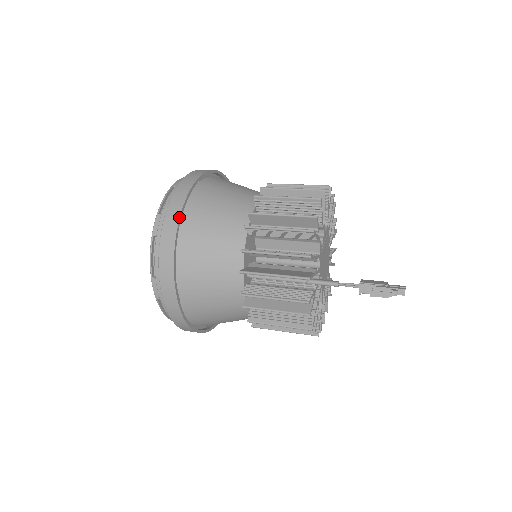
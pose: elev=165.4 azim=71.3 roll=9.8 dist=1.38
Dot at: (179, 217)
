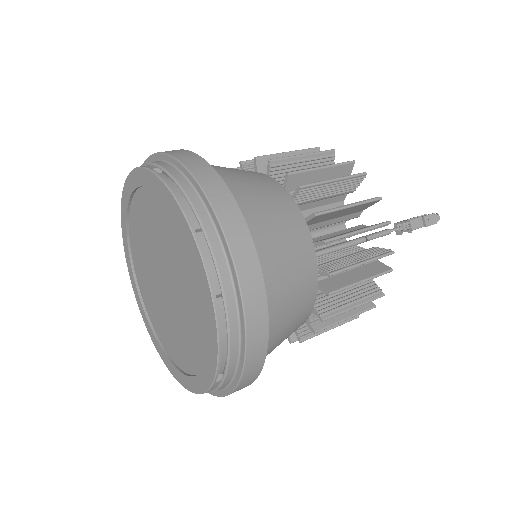
Dot at: (228, 188)
